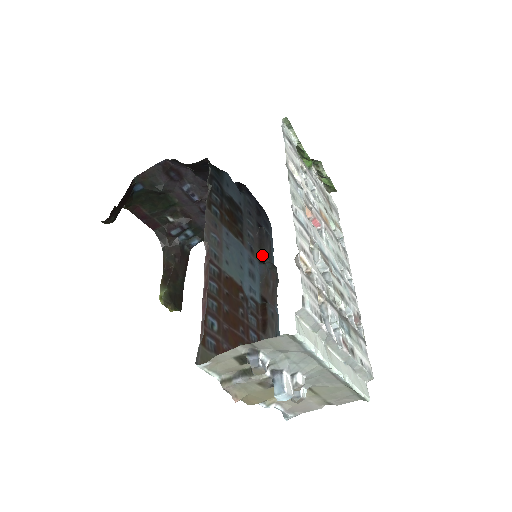
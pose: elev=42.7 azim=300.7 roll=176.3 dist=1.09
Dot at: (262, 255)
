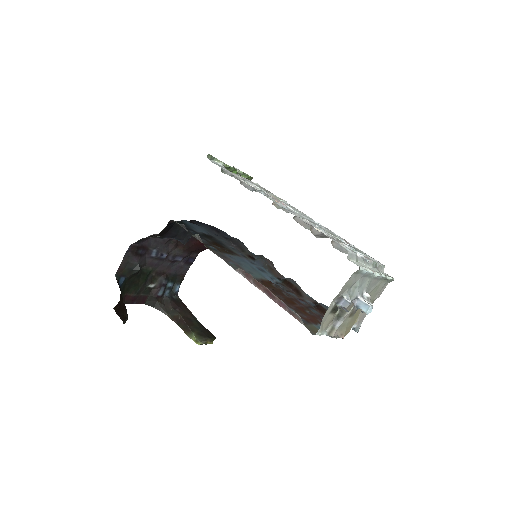
Dot at: (248, 255)
